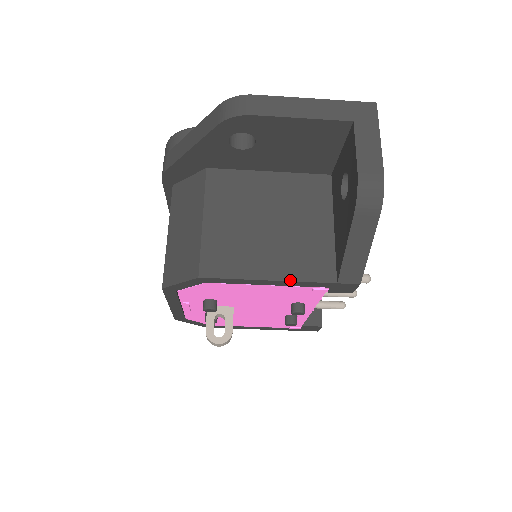
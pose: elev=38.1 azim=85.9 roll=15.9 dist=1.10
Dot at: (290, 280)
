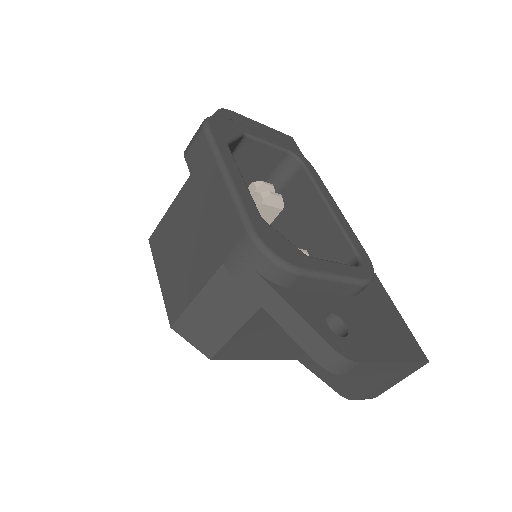
Dot at: (270, 359)
